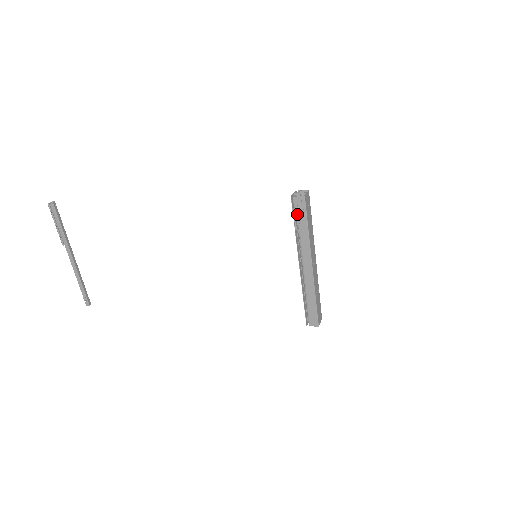
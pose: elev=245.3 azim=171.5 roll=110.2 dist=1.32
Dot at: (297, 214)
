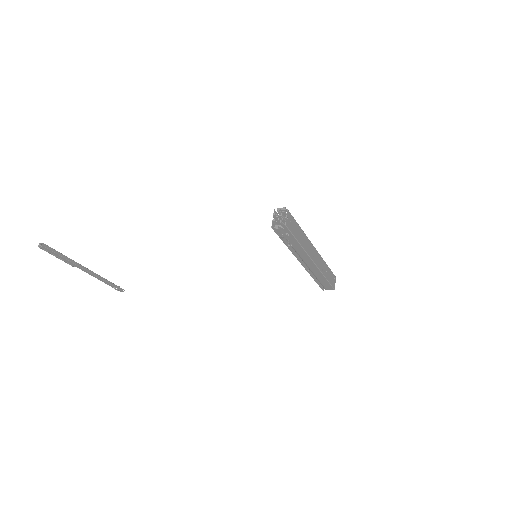
Dot at: (283, 238)
